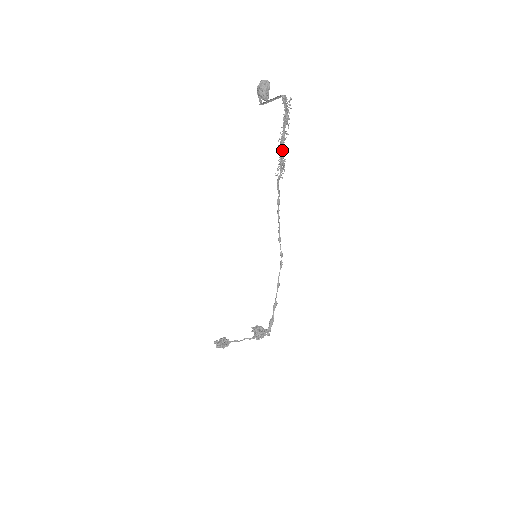
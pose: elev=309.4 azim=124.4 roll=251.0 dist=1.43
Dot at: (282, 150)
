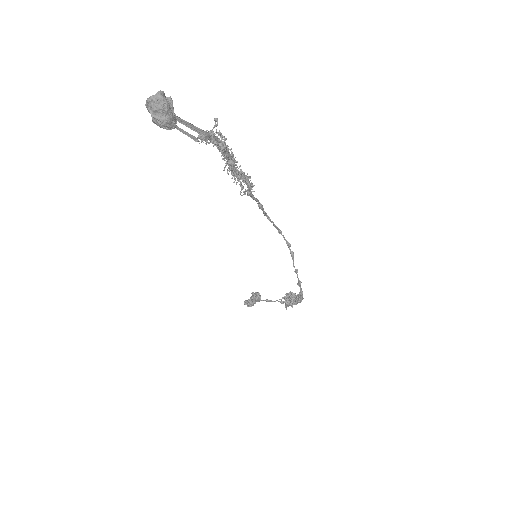
Dot at: (237, 170)
